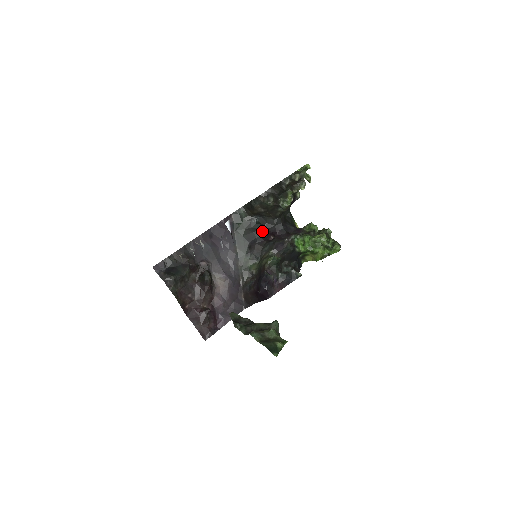
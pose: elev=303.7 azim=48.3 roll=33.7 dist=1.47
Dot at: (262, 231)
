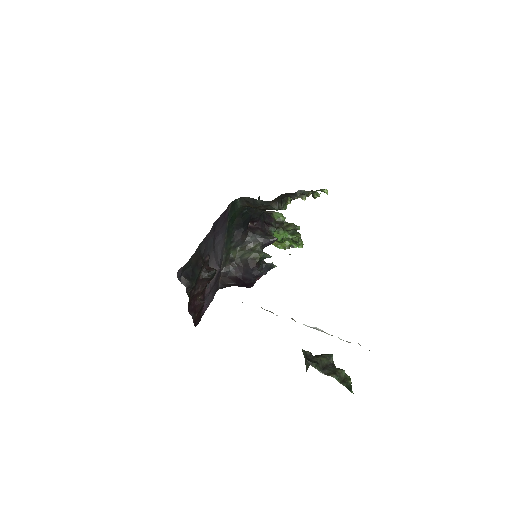
Dot at: (248, 221)
